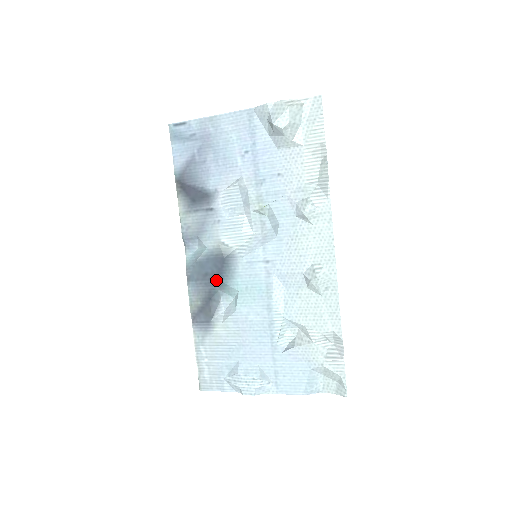
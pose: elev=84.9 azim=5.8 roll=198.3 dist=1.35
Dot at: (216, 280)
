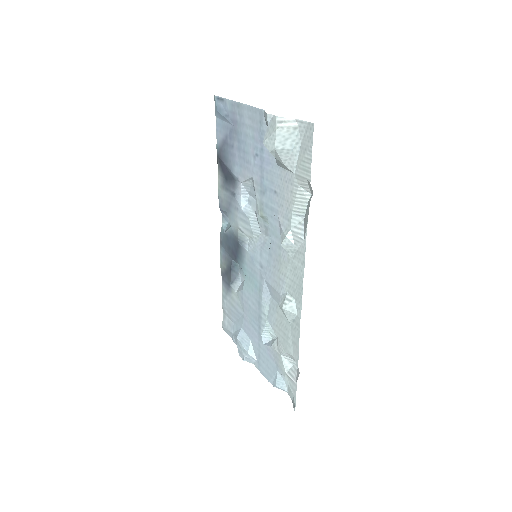
Dot at: (234, 257)
